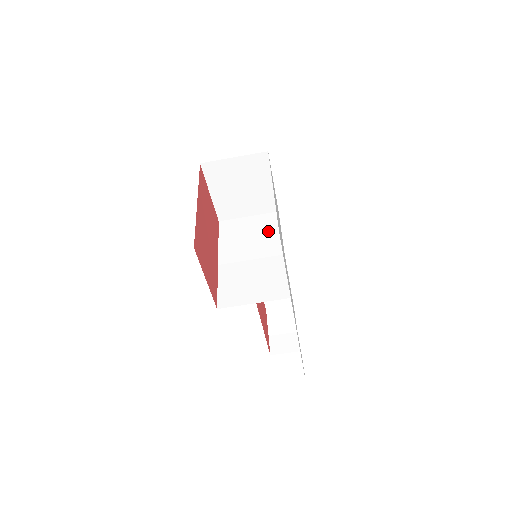
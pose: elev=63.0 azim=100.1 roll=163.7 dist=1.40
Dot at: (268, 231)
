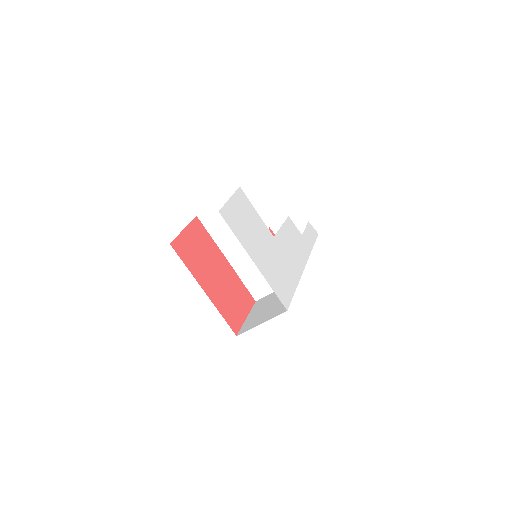
Dot at: occluded
